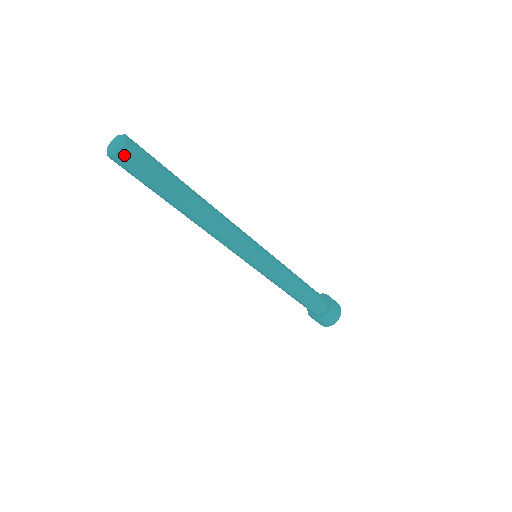
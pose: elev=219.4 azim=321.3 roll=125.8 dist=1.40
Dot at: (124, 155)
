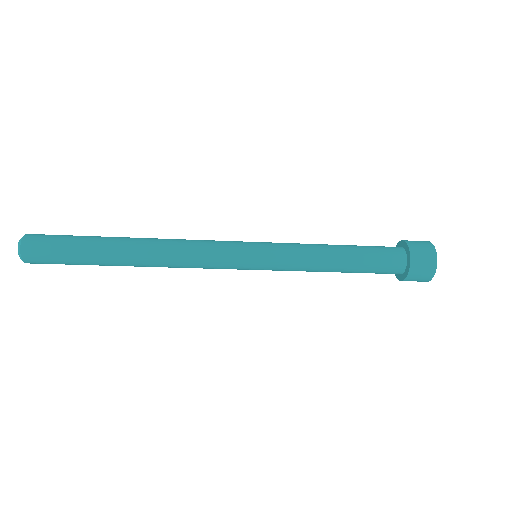
Dot at: (29, 255)
